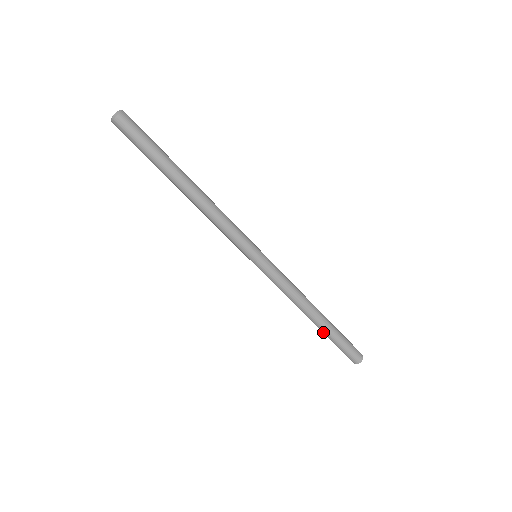
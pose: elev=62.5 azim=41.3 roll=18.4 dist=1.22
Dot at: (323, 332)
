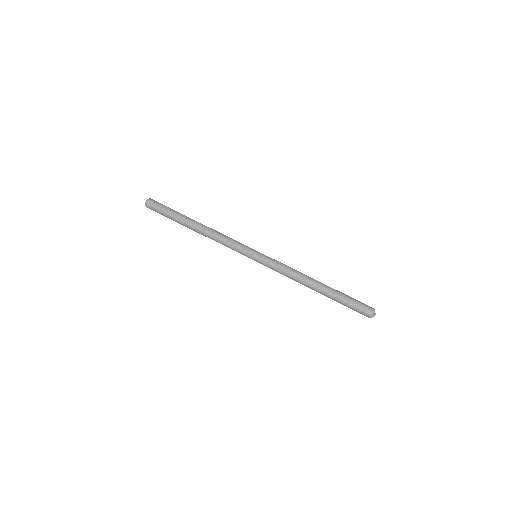
Dot at: (331, 294)
